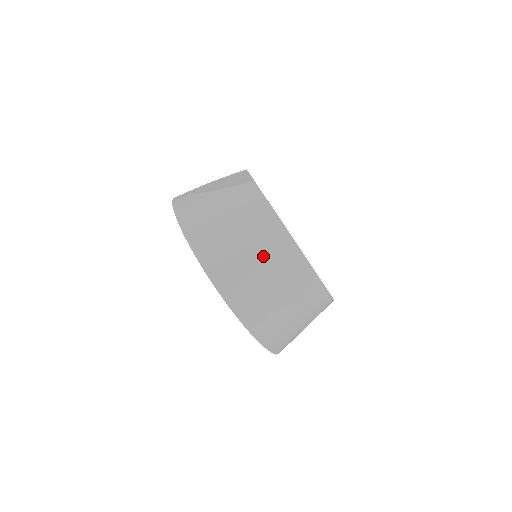
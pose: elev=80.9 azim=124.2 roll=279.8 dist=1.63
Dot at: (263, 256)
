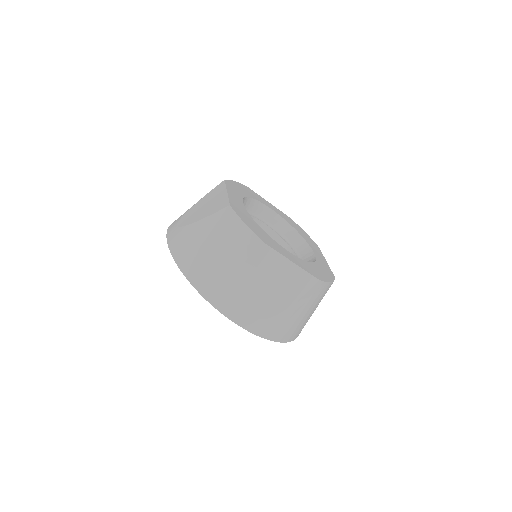
Dot at: (254, 276)
